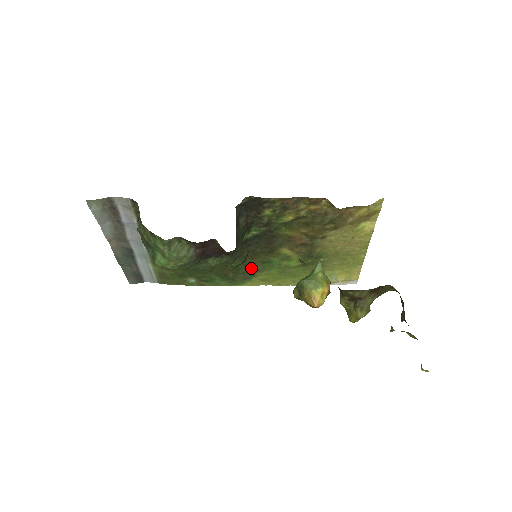
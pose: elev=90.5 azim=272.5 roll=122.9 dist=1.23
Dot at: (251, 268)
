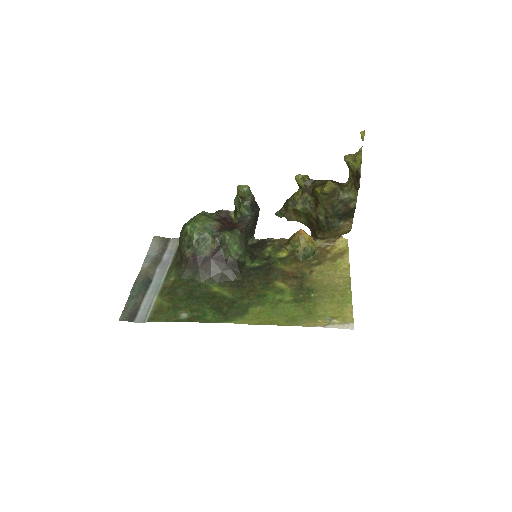
Dot at: (246, 302)
